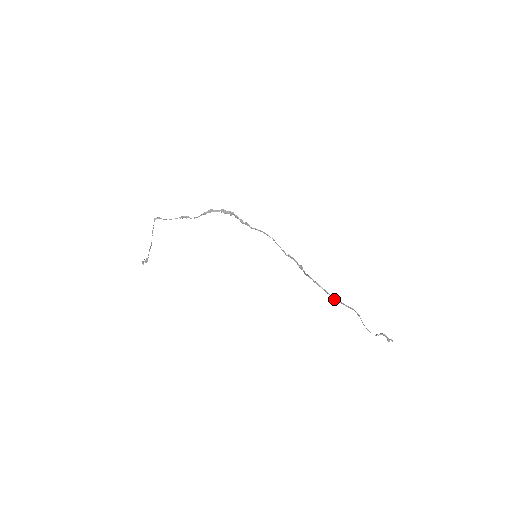
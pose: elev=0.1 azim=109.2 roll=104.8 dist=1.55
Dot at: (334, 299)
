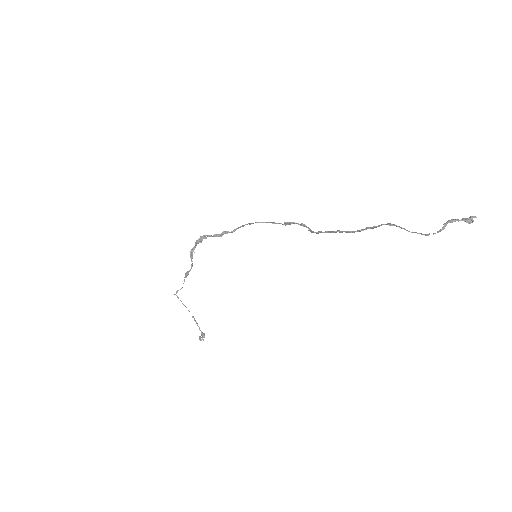
Dot at: (353, 232)
